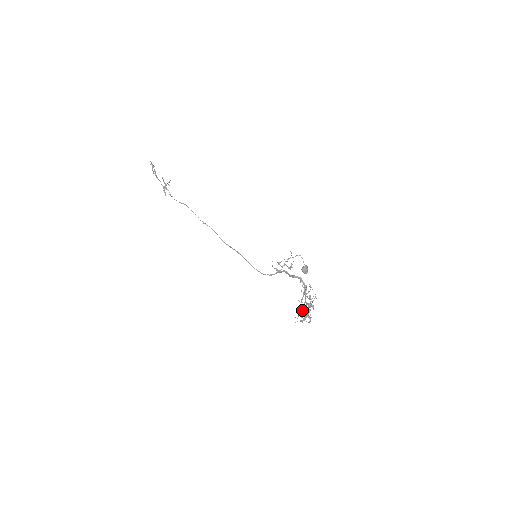
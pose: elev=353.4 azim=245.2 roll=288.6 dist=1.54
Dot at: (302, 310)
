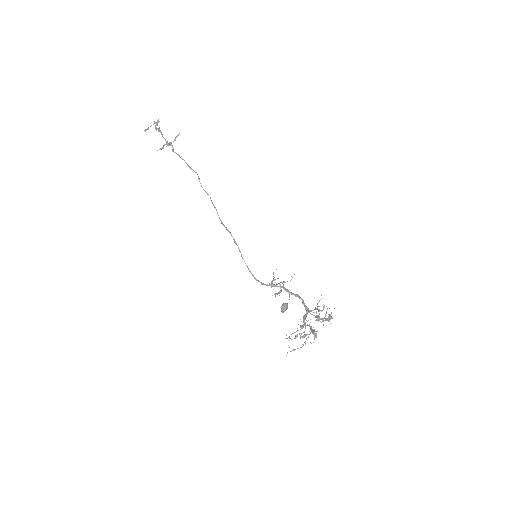
Dot at: (319, 319)
